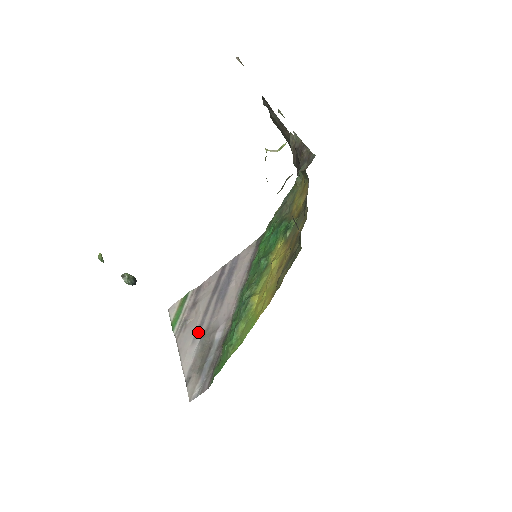
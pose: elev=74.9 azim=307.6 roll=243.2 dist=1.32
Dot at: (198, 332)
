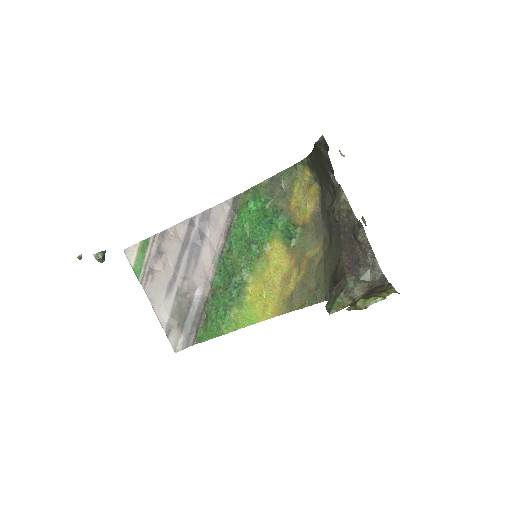
Dot at: (171, 287)
